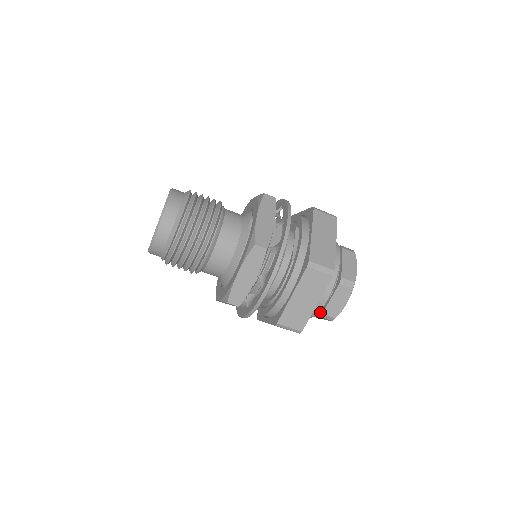
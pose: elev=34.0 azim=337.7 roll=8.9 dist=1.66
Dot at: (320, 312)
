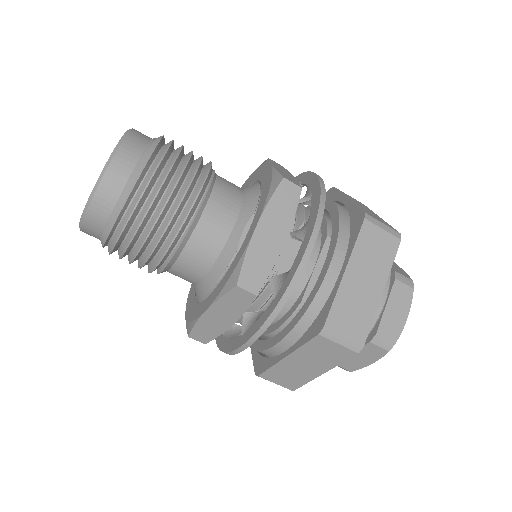
Dot at: occluded
